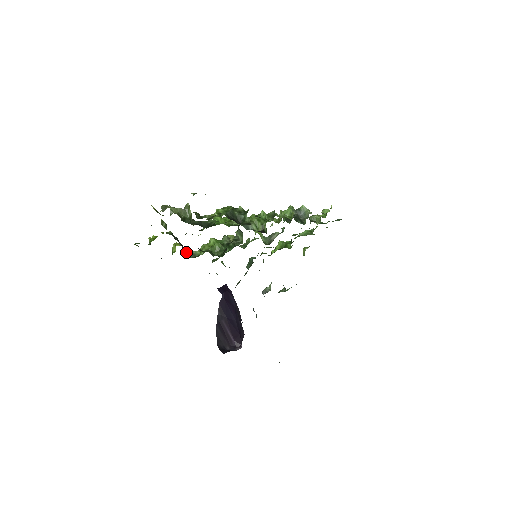
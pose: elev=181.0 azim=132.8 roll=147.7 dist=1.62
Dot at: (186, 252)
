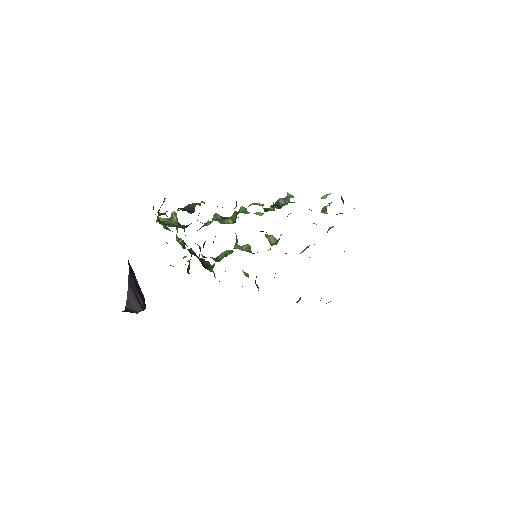
Dot at: (208, 266)
